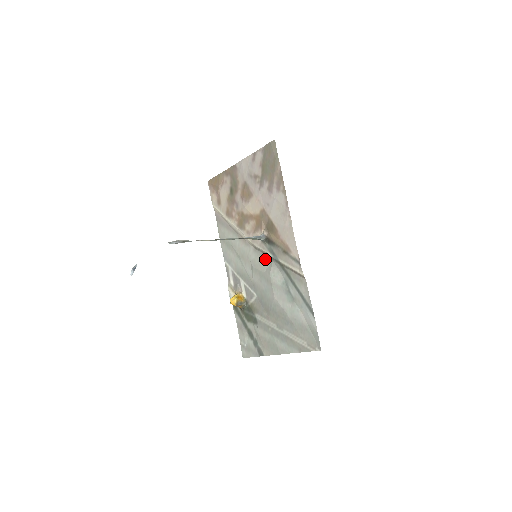
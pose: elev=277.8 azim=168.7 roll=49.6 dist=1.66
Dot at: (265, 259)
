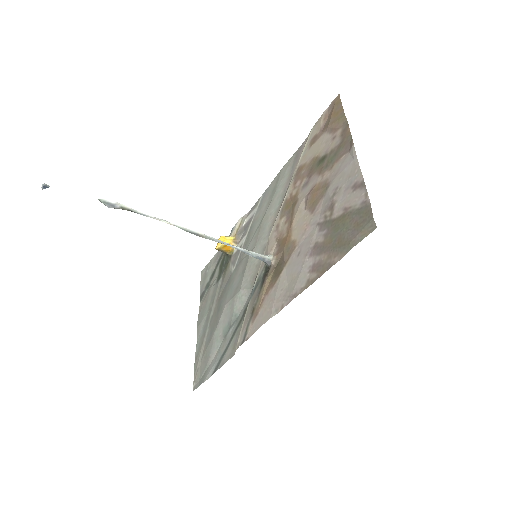
Dot at: (254, 273)
